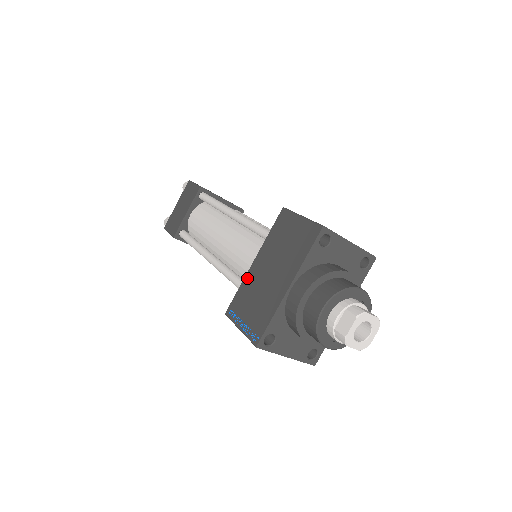
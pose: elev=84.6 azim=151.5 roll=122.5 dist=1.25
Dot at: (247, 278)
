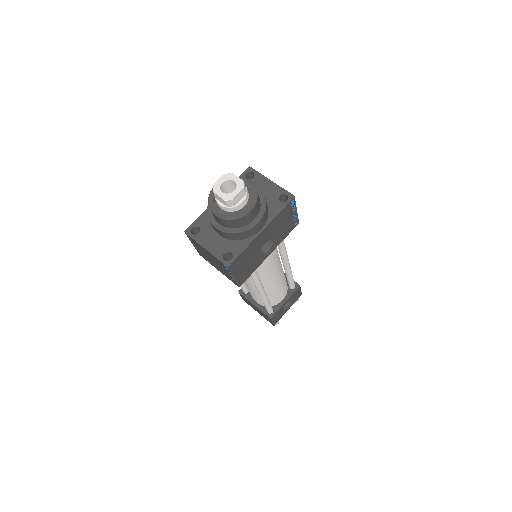
Dot at: occluded
